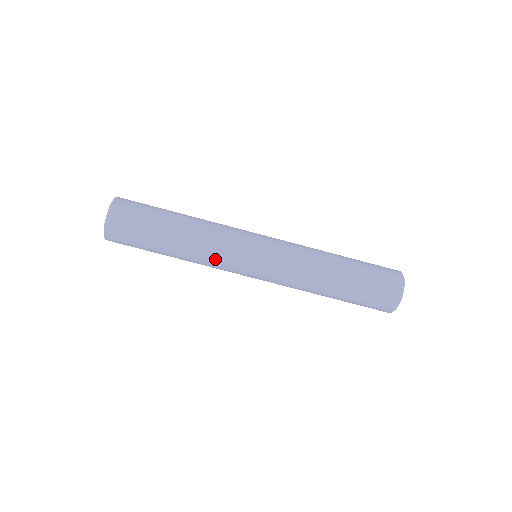
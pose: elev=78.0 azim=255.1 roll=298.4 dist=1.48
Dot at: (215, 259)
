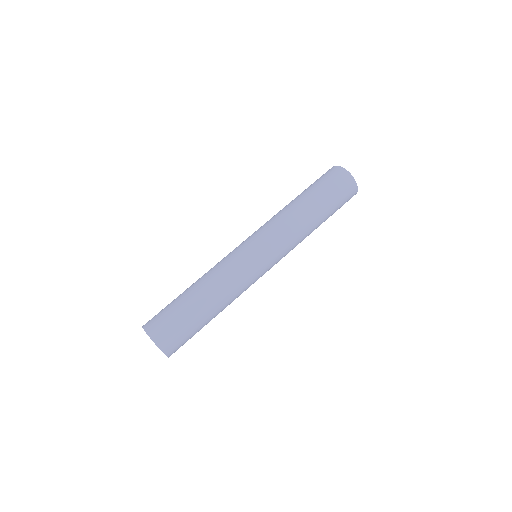
Dot at: (231, 273)
